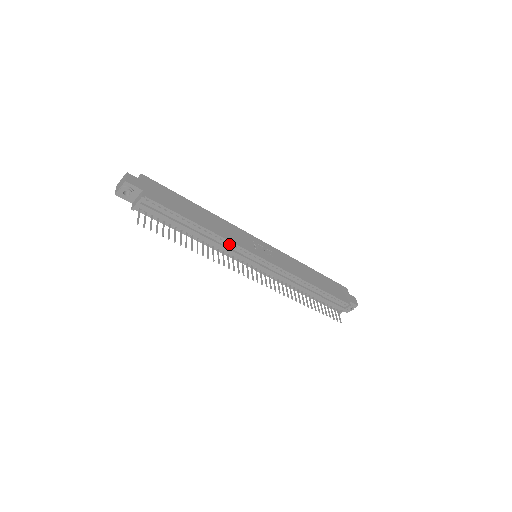
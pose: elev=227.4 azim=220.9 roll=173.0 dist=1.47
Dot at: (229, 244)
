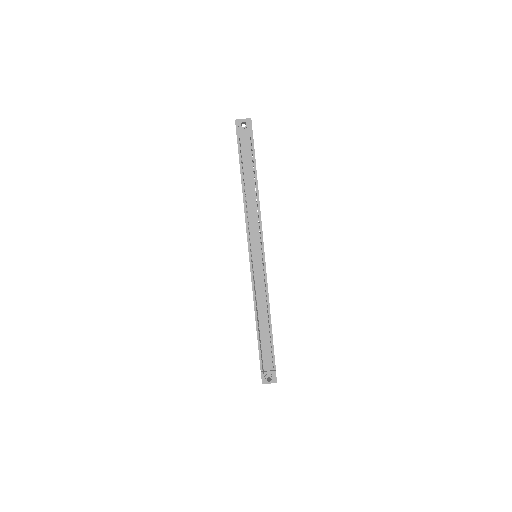
Dot at: occluded
